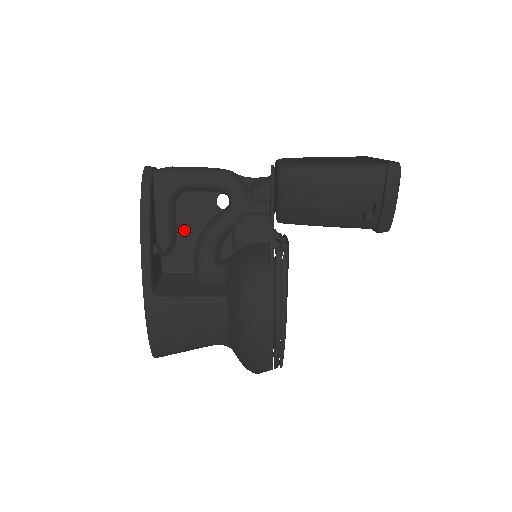
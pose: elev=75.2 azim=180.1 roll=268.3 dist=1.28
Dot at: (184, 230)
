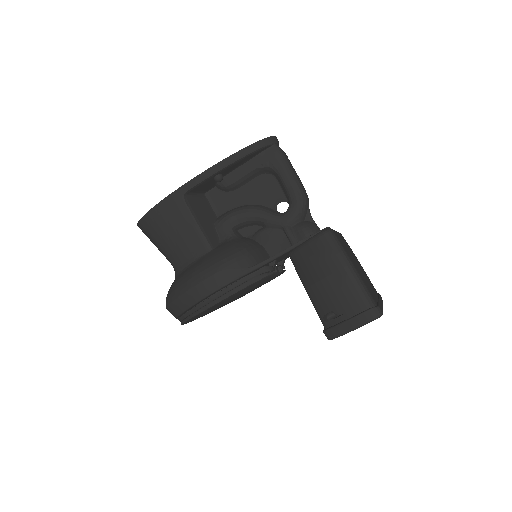
Dot at: (245, 191)
